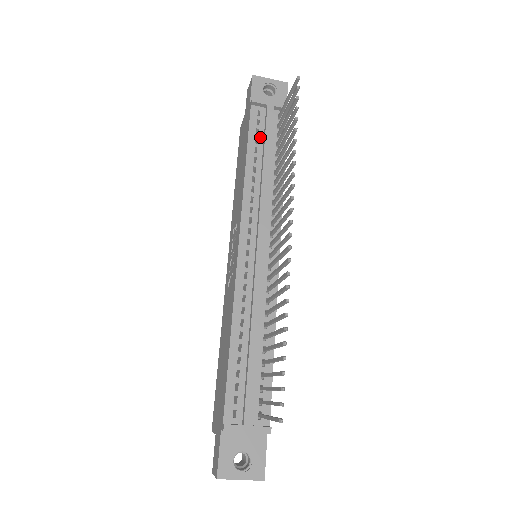
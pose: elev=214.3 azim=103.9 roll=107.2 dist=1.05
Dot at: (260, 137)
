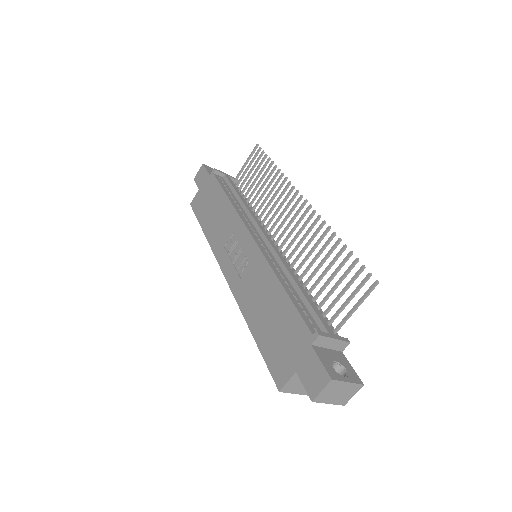
Dot at: (228, 189)
